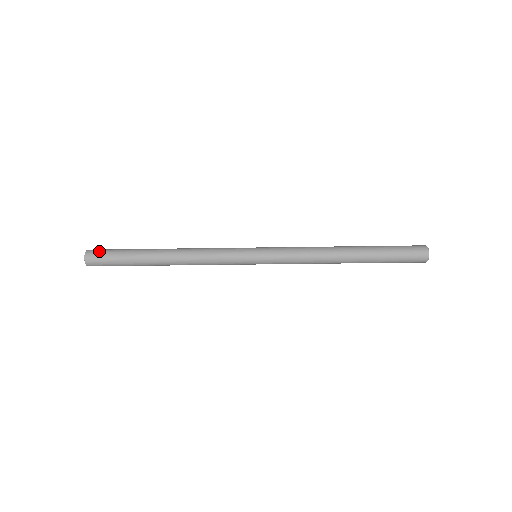
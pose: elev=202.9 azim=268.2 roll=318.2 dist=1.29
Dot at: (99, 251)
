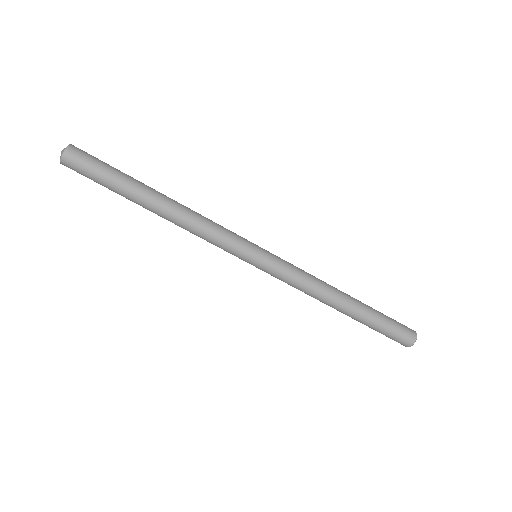
Dot at: occluded
